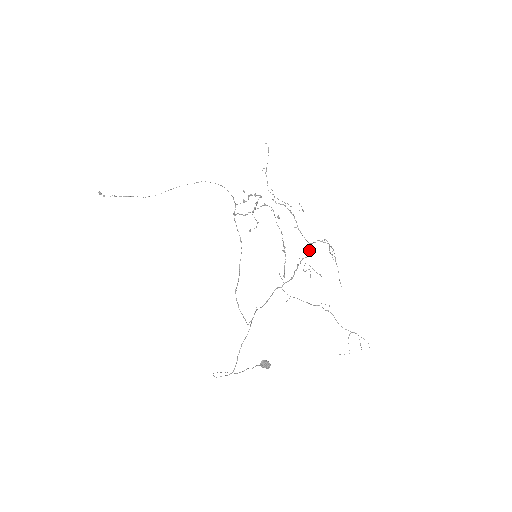
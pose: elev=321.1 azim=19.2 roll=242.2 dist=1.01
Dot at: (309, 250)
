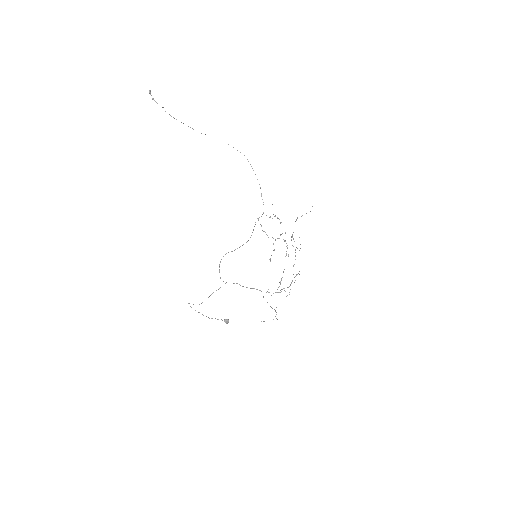
Dot at: occluded
